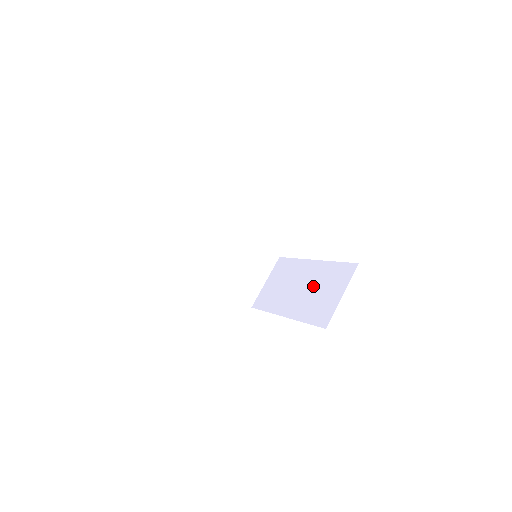
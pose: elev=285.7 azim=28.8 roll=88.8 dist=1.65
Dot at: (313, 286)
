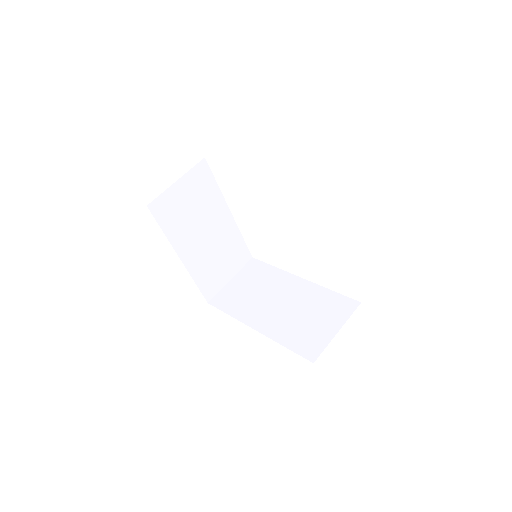
Dot at: (298, 307)
